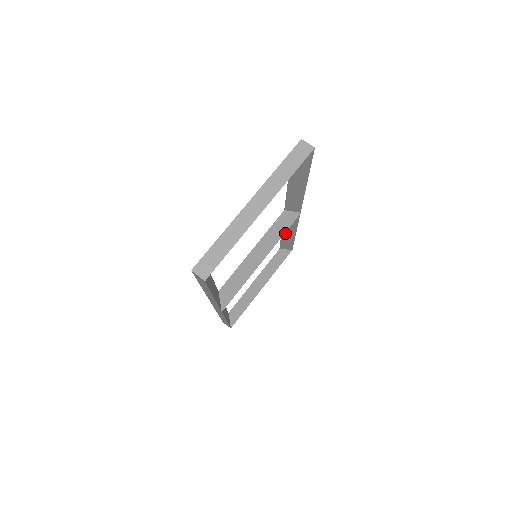
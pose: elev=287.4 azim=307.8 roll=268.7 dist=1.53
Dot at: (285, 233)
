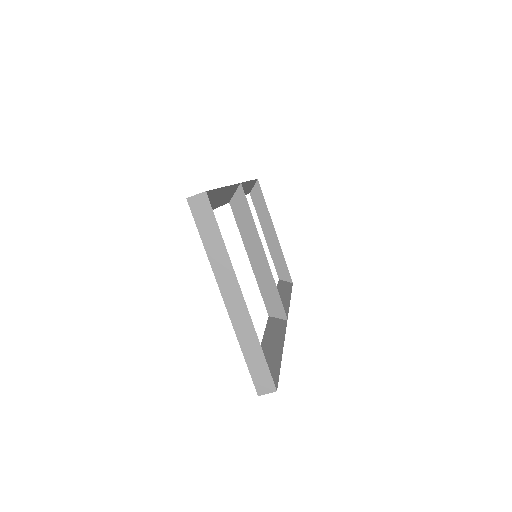
Dot at: occluded
